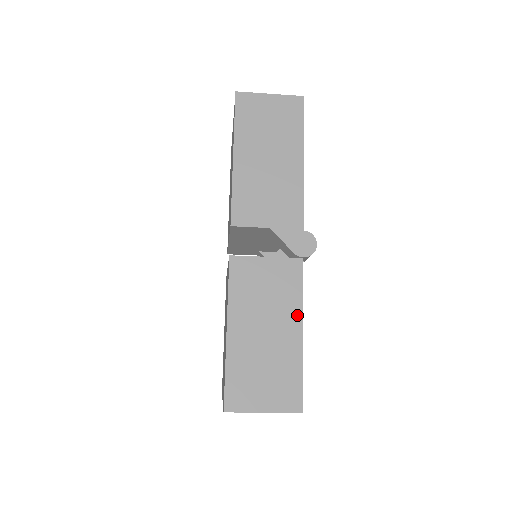
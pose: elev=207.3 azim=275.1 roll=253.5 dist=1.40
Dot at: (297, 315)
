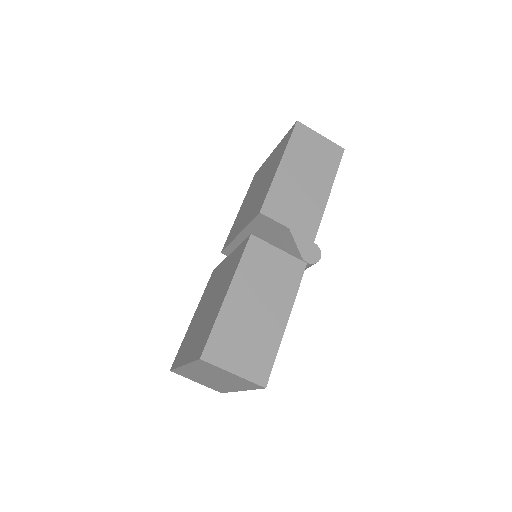
Dot at: (288, 305)
